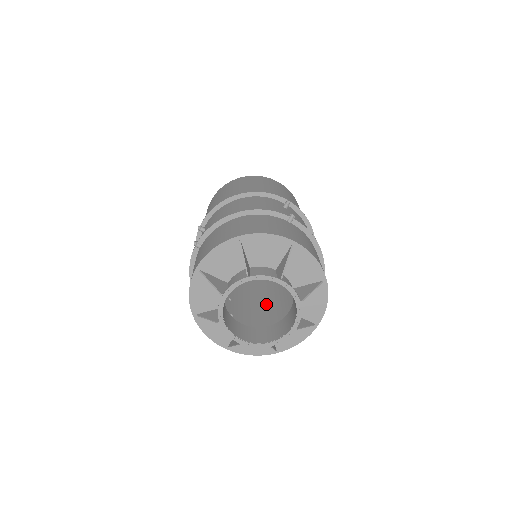
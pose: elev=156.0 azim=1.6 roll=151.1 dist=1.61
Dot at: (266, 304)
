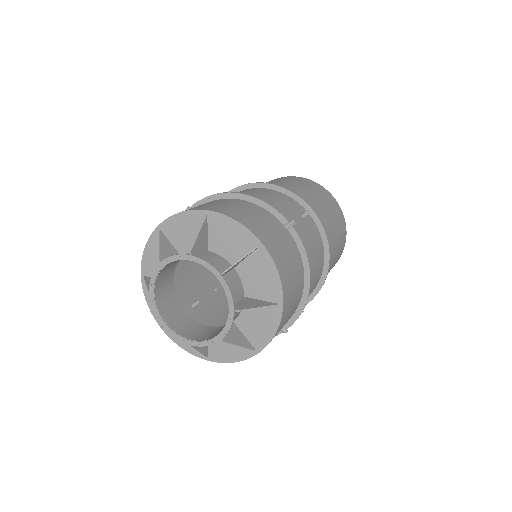
Dot at: occluded
